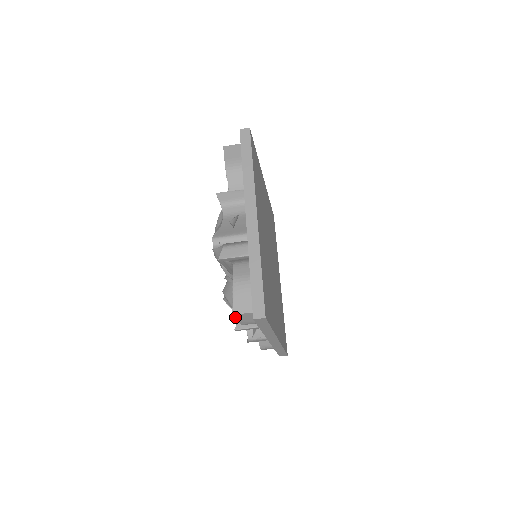
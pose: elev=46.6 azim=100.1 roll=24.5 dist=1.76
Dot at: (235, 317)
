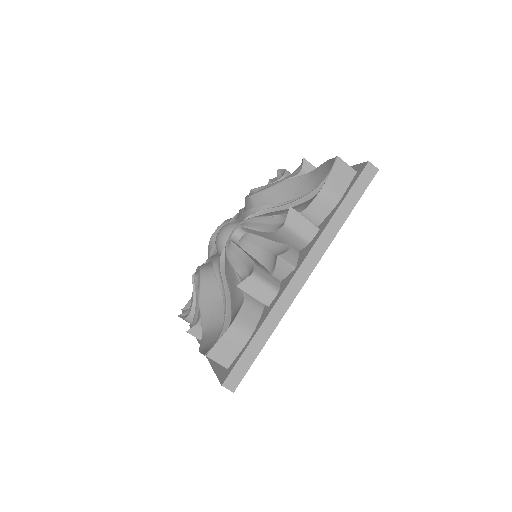
Dot at: (335, 164)
